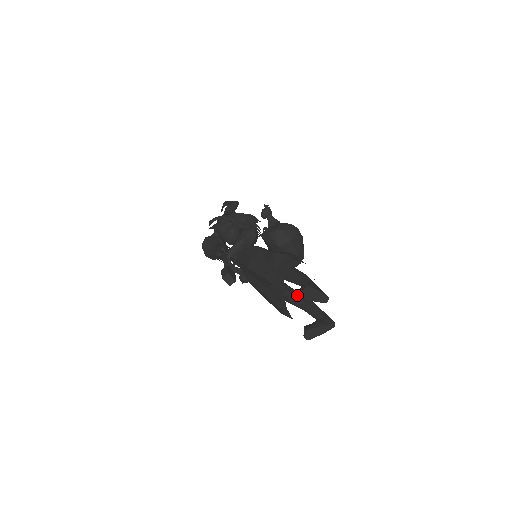
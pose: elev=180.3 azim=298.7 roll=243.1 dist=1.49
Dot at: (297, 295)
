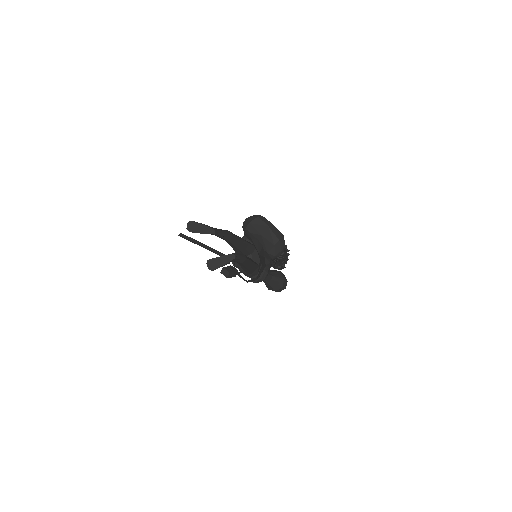
Dot at: occluded
